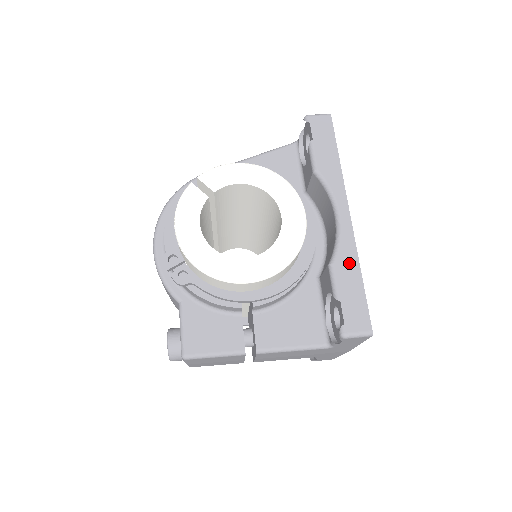
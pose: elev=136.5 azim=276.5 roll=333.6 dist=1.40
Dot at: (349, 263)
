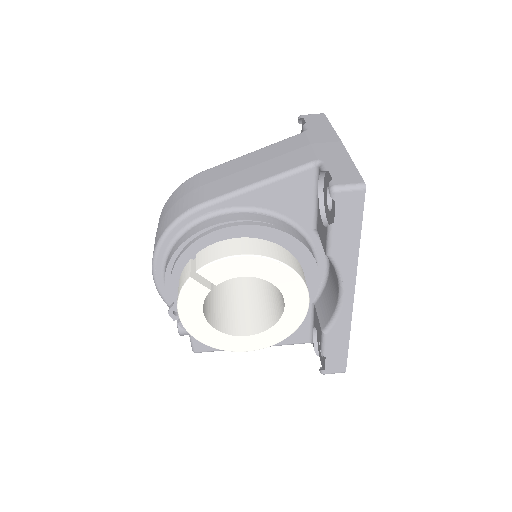
Dot at: (341, 333)
